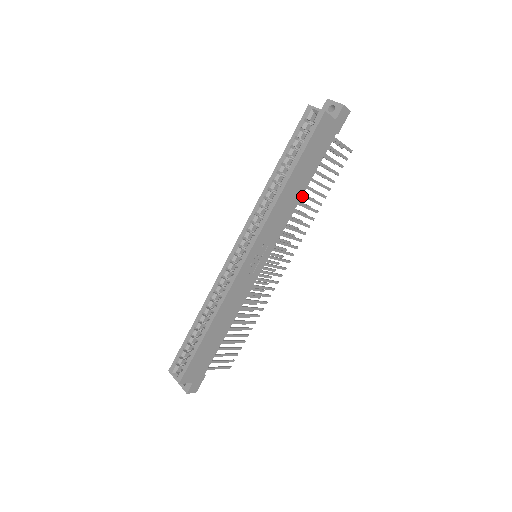
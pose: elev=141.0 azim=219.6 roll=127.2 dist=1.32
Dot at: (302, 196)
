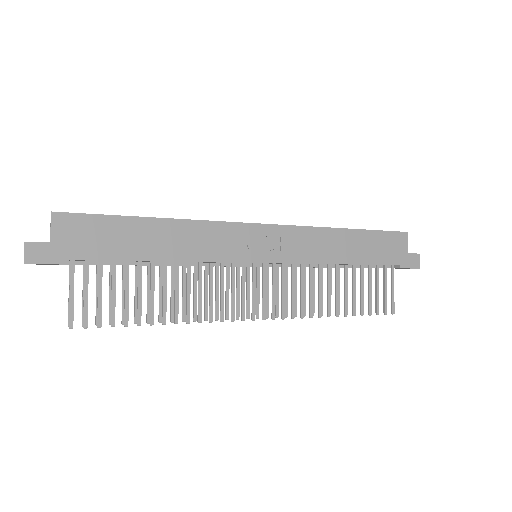
Dot at: (337, 271)
